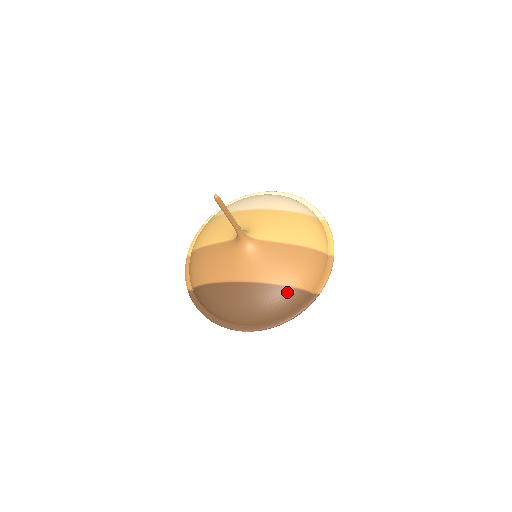
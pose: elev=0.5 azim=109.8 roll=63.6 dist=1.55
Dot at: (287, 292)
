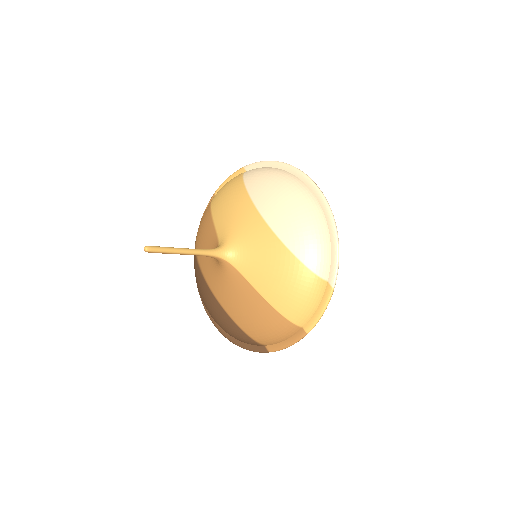
Dot at: (238, 331)
